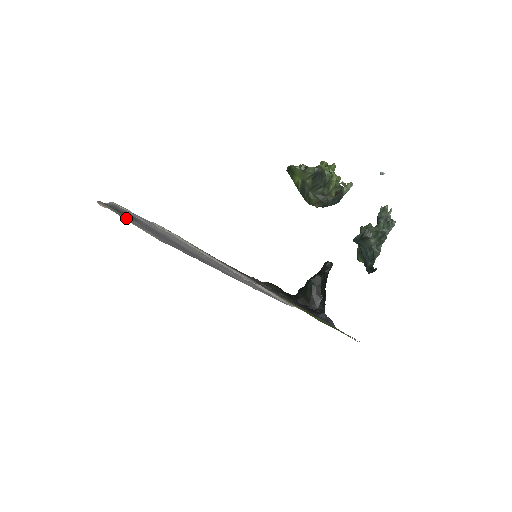
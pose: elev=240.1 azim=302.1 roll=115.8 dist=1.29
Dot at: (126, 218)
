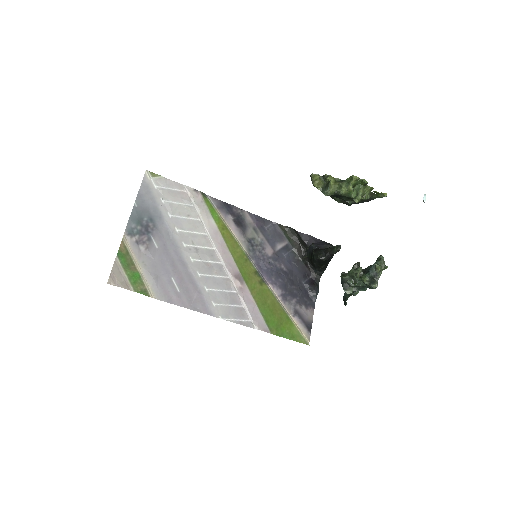
Dot at: (141, 251)
